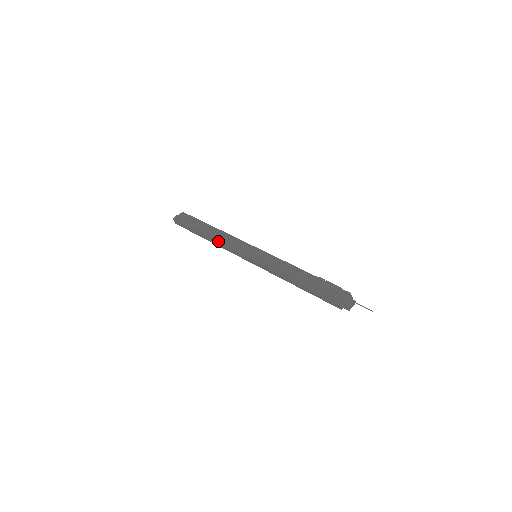
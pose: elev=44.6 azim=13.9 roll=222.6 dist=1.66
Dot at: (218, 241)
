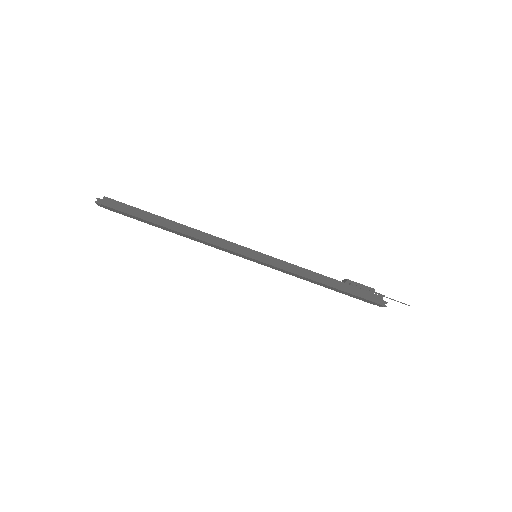
Dot at: (199, 230)
